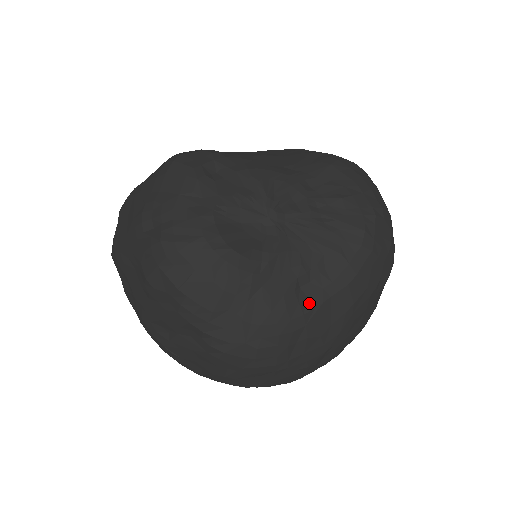
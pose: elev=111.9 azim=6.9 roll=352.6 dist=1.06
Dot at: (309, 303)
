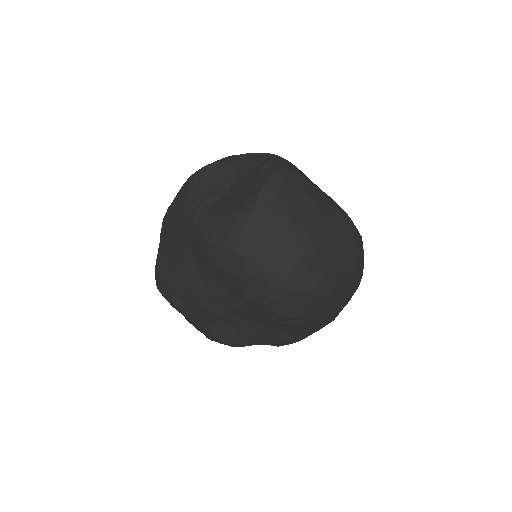
Dot at: (290, 335)
